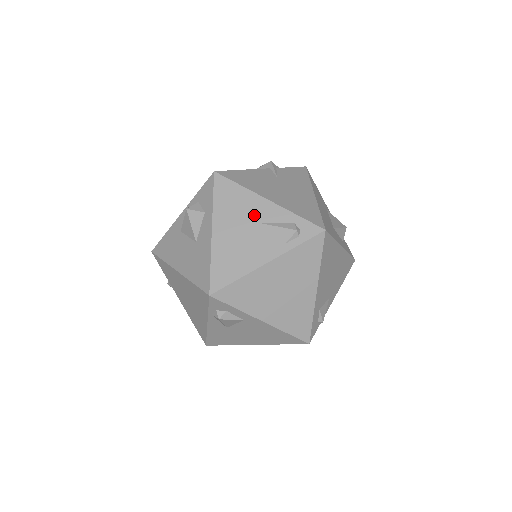
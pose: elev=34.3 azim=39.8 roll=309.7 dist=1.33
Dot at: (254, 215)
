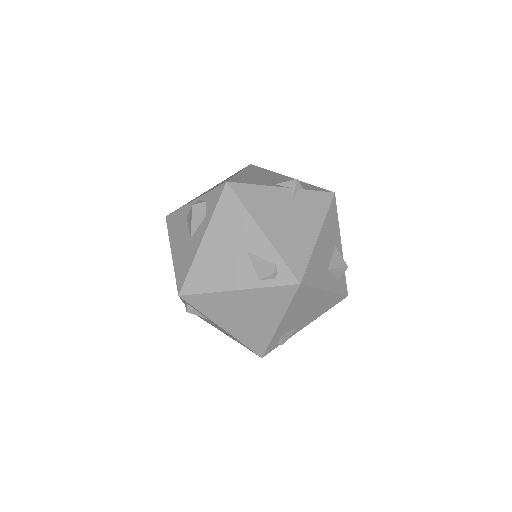
Dot at: (244, 241)
